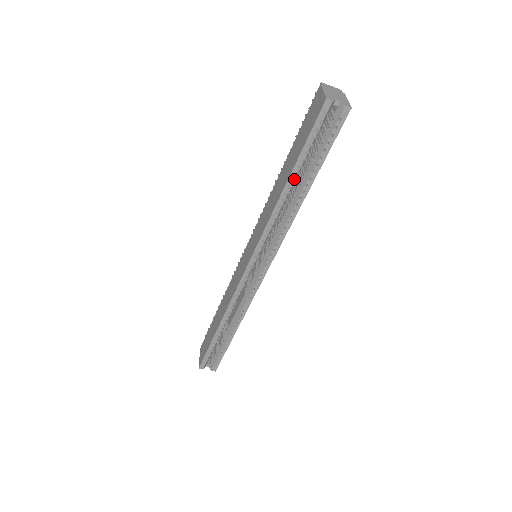
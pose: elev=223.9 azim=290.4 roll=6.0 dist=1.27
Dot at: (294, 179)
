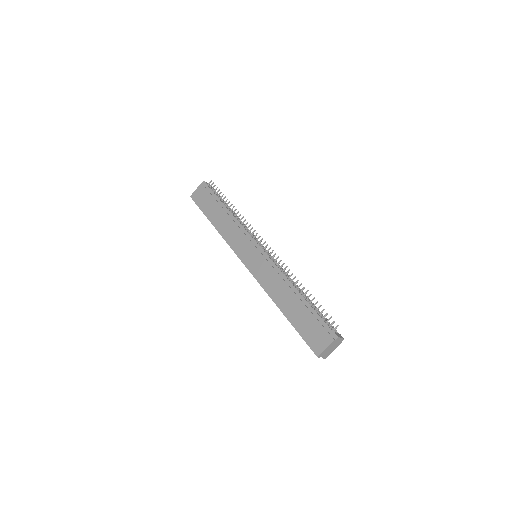
Dot at: (286, 316)
